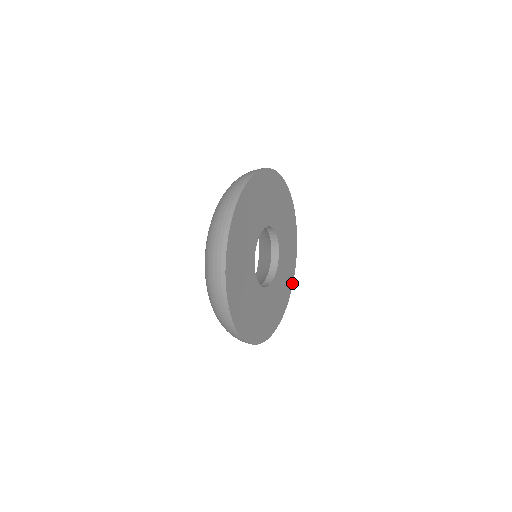
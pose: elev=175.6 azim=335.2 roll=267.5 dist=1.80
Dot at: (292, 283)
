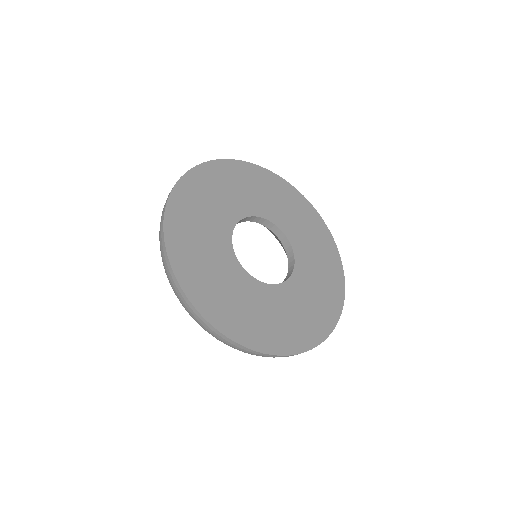
Dot at: (318, 215)
